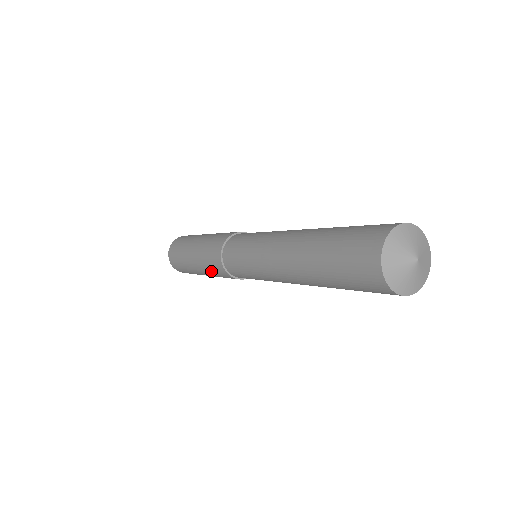
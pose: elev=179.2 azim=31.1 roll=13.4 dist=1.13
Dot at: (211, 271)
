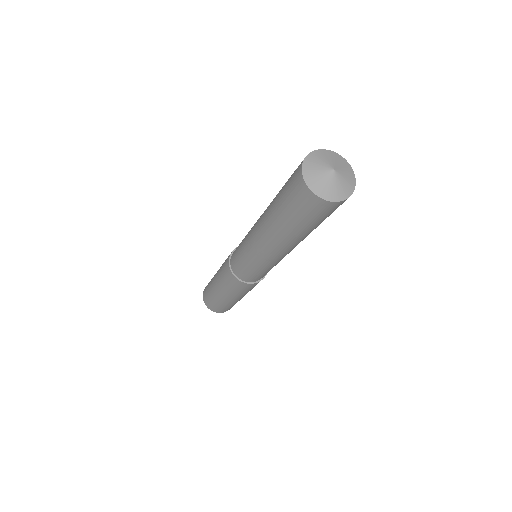
Dot at: (243, 292)
